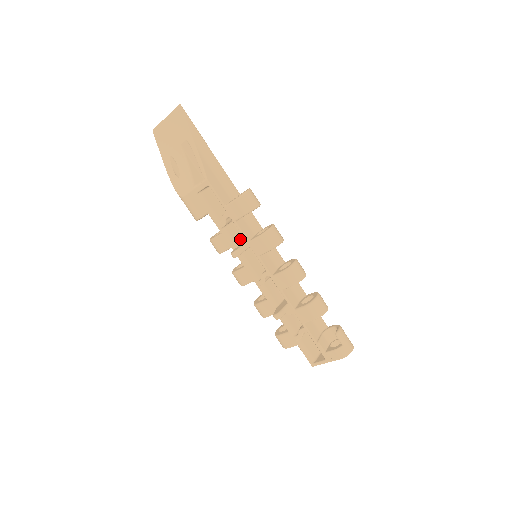
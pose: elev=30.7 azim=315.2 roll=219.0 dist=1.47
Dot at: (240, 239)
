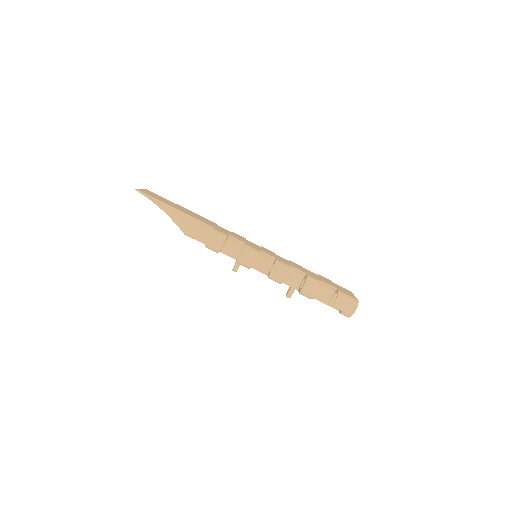
Dot at: occluded
